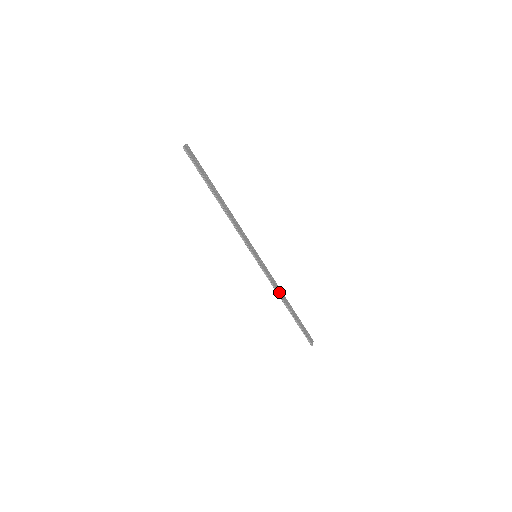
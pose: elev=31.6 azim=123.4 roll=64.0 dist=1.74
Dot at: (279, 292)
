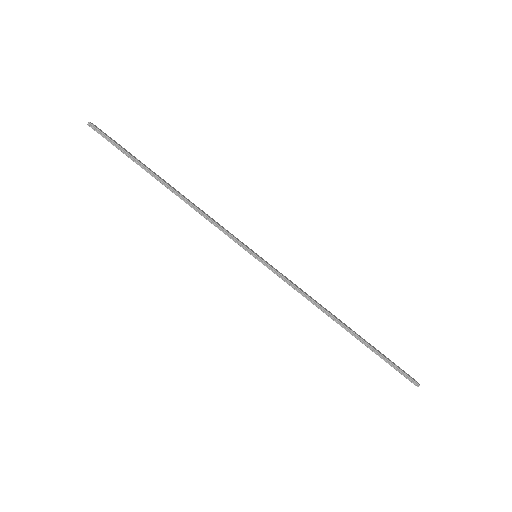
Dot at: (318, 304)
